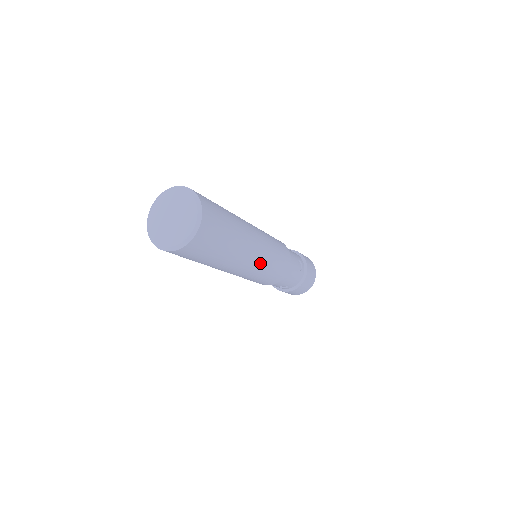
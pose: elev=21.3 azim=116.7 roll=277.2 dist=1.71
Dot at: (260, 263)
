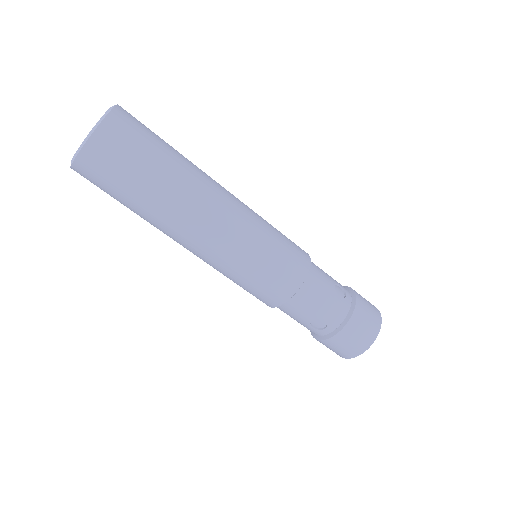
Dot at: (236, 232)
